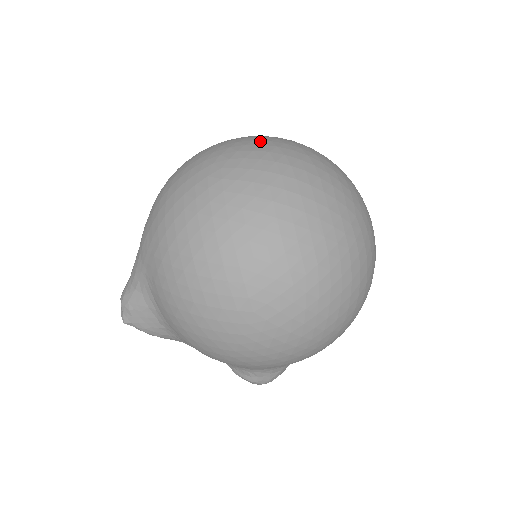
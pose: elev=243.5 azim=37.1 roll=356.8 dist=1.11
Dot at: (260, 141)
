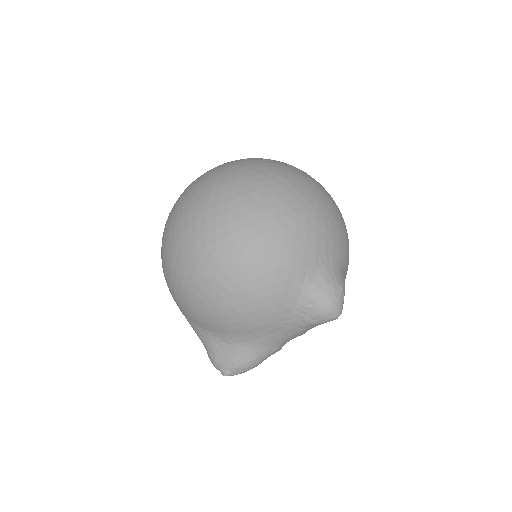
Dot at: occluded
